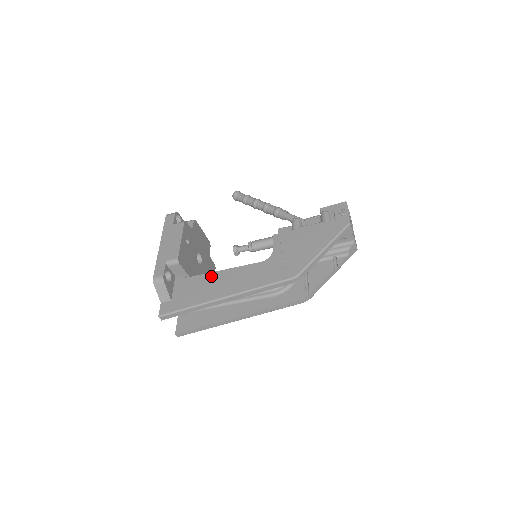
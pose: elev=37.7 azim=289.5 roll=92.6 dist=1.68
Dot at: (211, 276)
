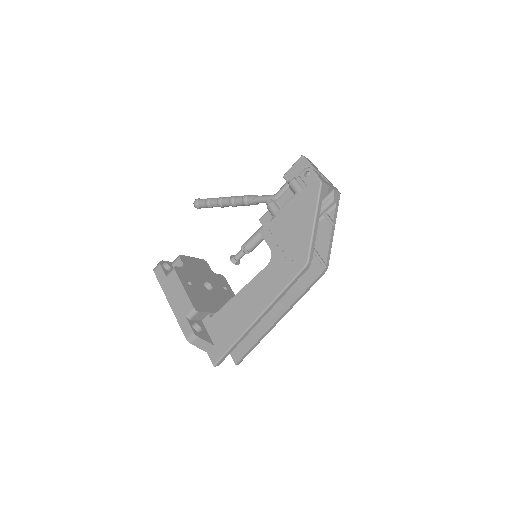
Dot at: (232, 304)
